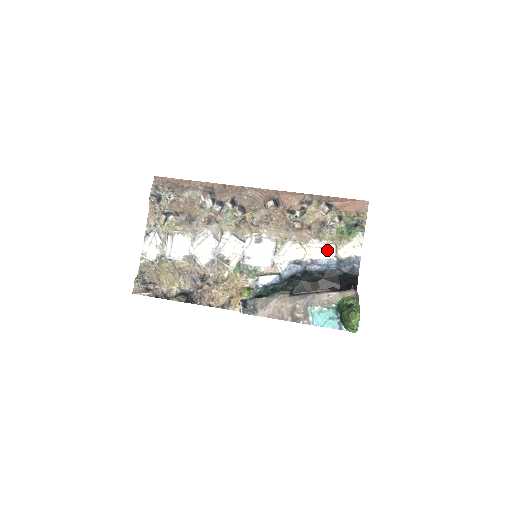
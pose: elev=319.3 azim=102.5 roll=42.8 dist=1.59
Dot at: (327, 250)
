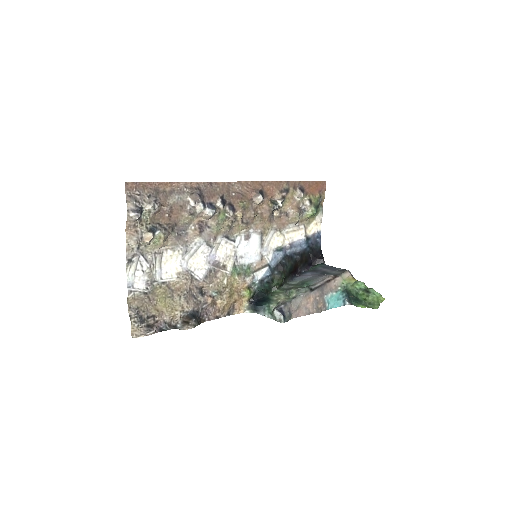
Dot at: (299, 232)
